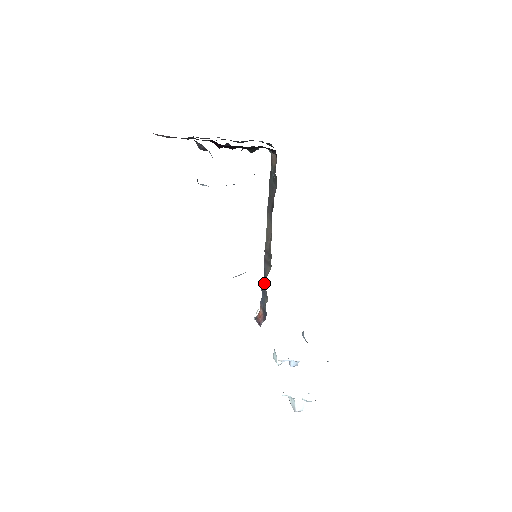
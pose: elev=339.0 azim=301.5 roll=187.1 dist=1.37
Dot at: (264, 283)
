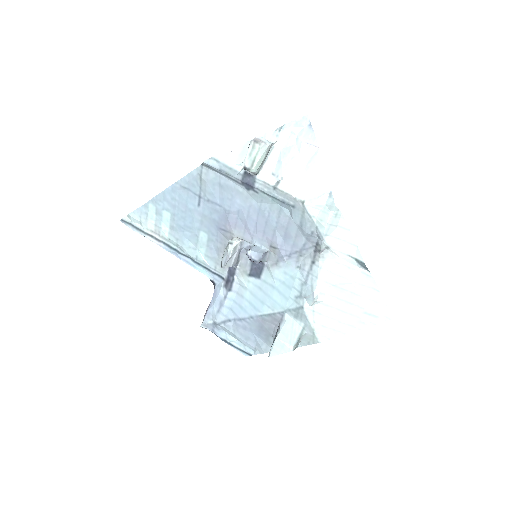
Dot at: occluded
